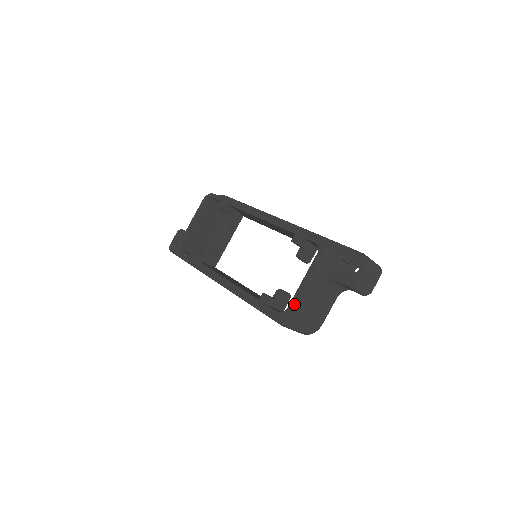
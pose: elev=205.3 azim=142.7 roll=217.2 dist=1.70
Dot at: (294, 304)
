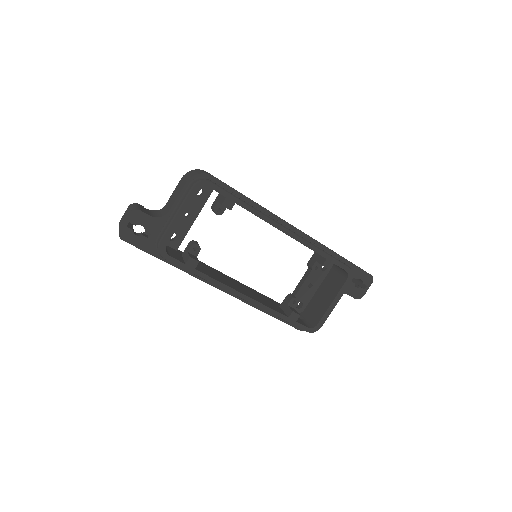
Dot at: (324, 322)
